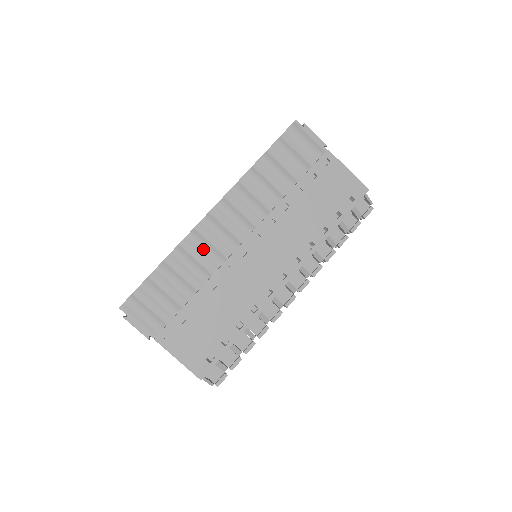
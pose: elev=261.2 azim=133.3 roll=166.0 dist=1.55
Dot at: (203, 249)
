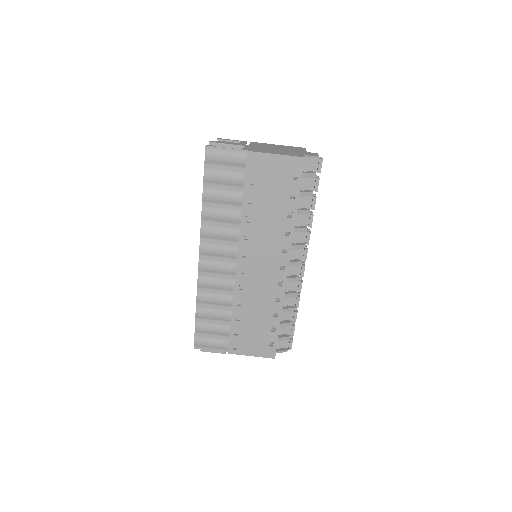
Dot at: (214, 285)
